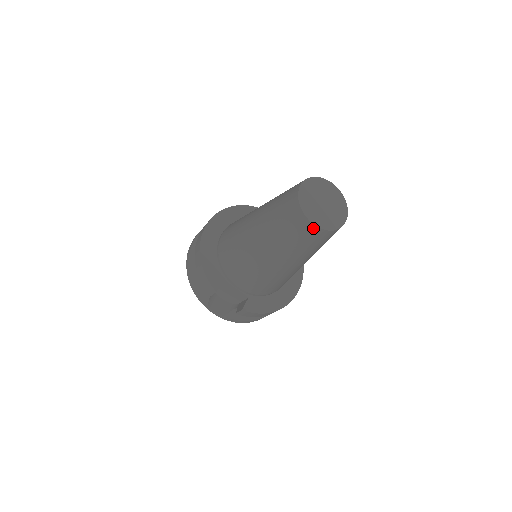
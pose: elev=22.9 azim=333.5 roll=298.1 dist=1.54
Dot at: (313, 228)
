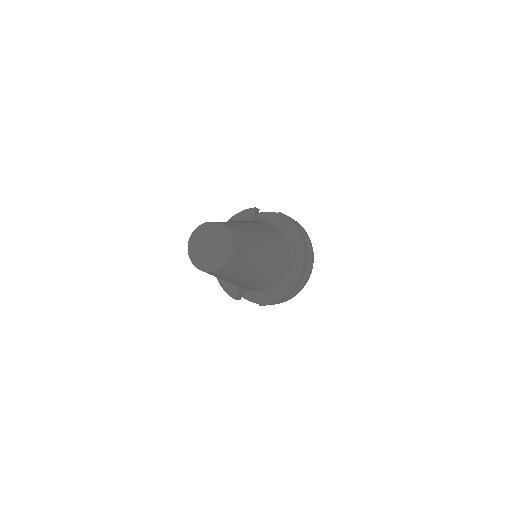
Dot at: (209, 273)
